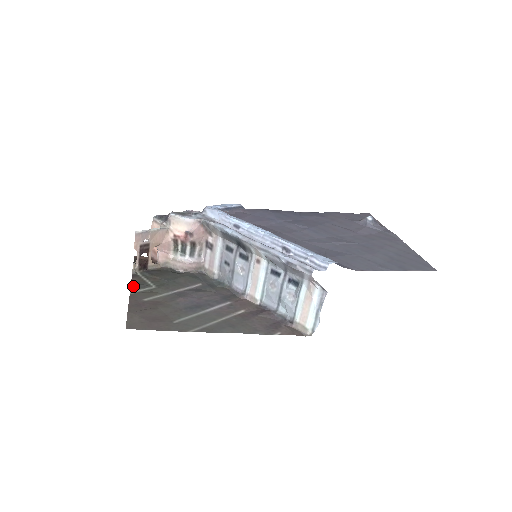
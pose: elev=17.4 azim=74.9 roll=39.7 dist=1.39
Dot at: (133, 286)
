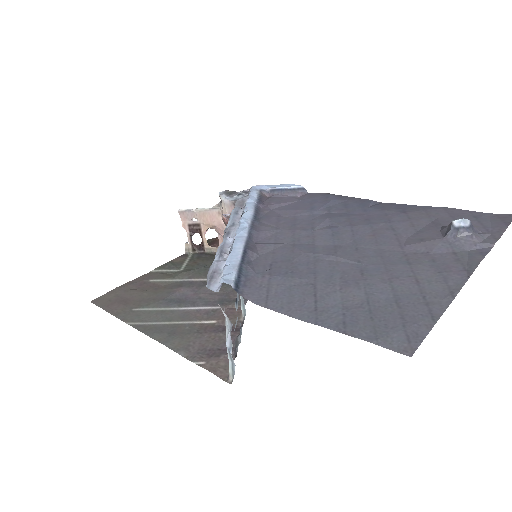
Dot at: (164, 265)
